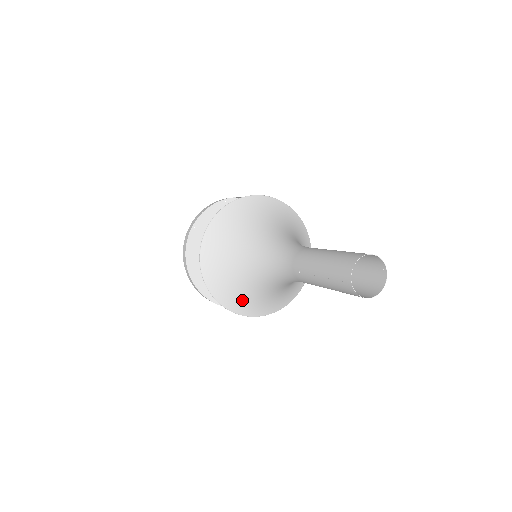
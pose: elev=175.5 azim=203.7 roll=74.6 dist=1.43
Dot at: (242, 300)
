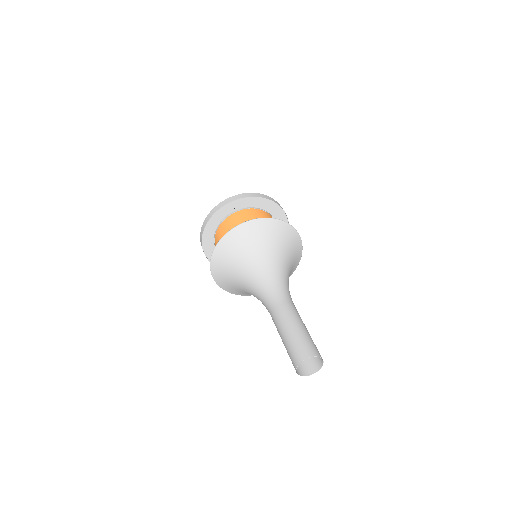
Dot at: (244, 293)
